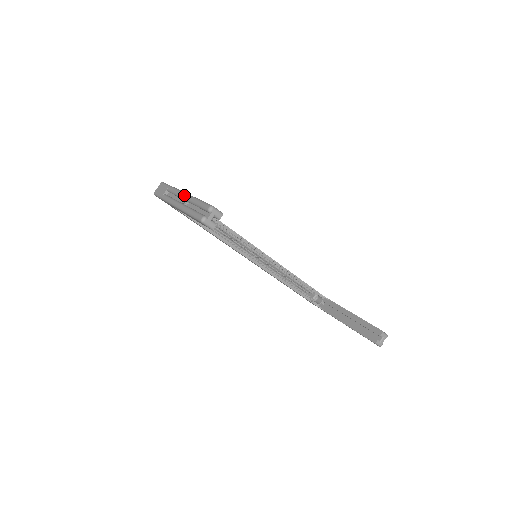
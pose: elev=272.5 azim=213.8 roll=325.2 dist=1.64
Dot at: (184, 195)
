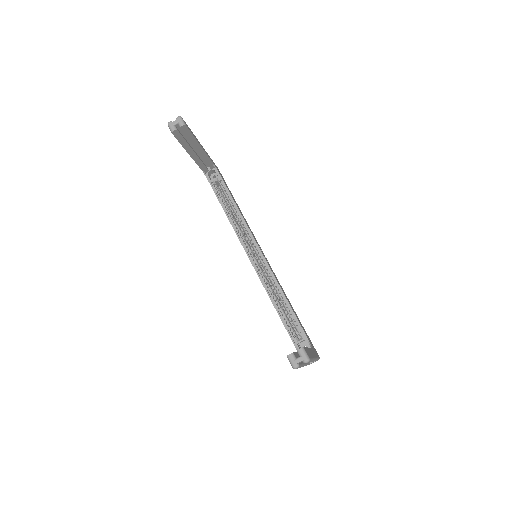
Dot at: occluded
